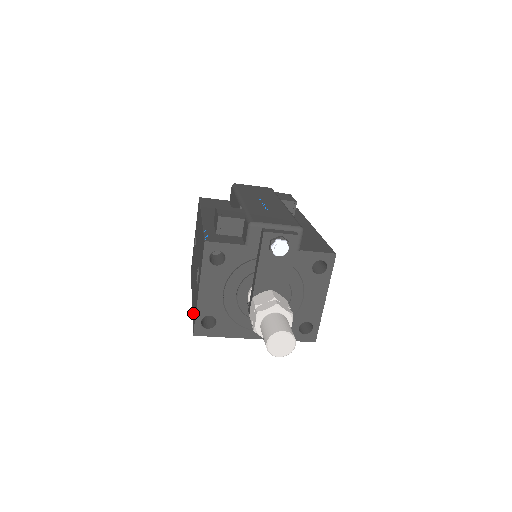
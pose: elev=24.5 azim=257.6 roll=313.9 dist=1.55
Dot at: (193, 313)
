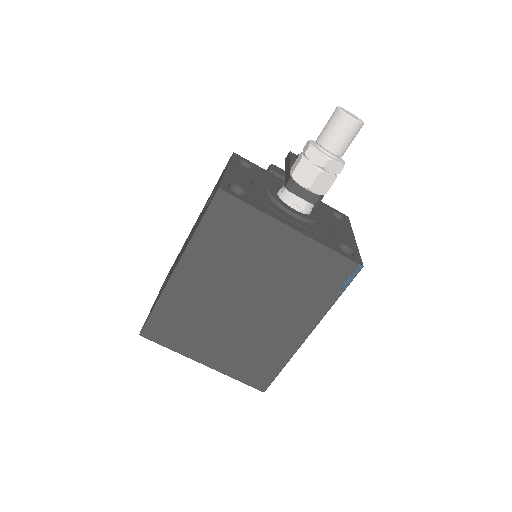
Dot at: (203, 214)
